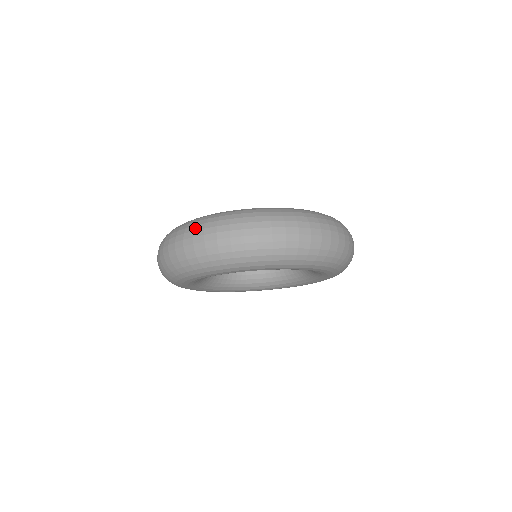
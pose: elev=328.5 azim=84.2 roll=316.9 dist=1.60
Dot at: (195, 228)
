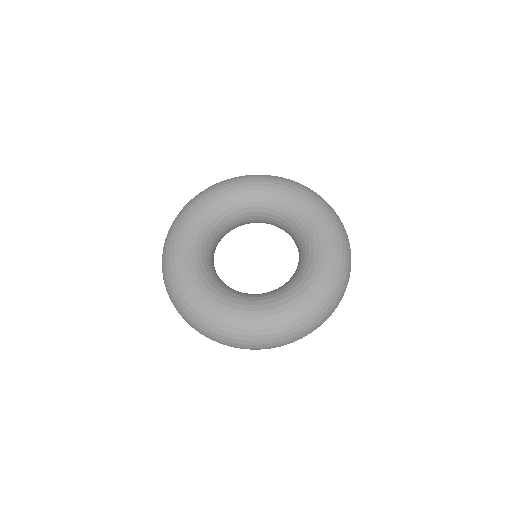
Dot at: (222, 338)
